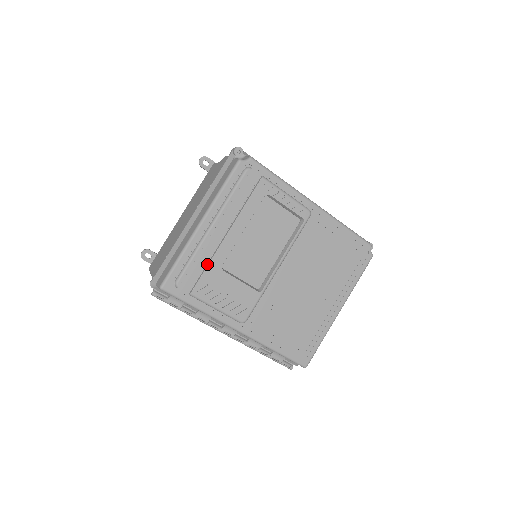
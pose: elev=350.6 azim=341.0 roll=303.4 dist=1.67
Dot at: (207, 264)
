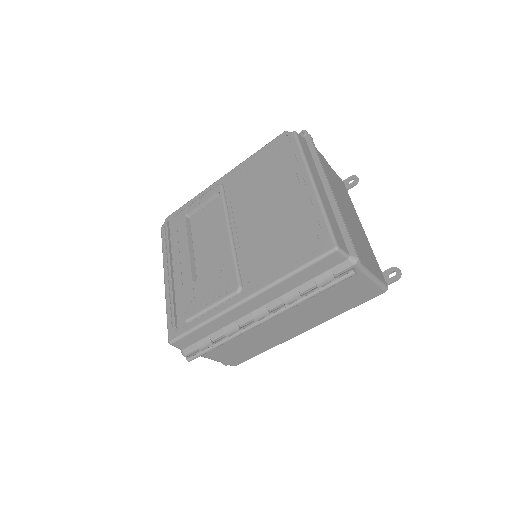
Dot at: (184, 292)
